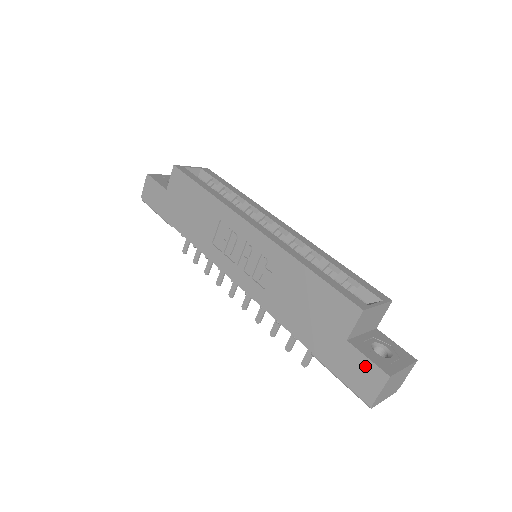
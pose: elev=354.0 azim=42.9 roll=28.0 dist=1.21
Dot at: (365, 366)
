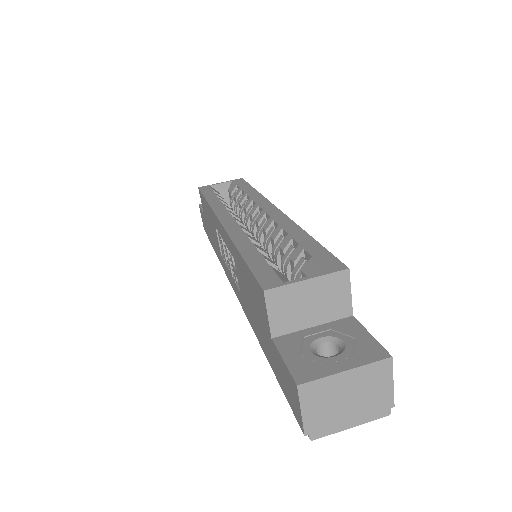
Dot at: (285, 373)
